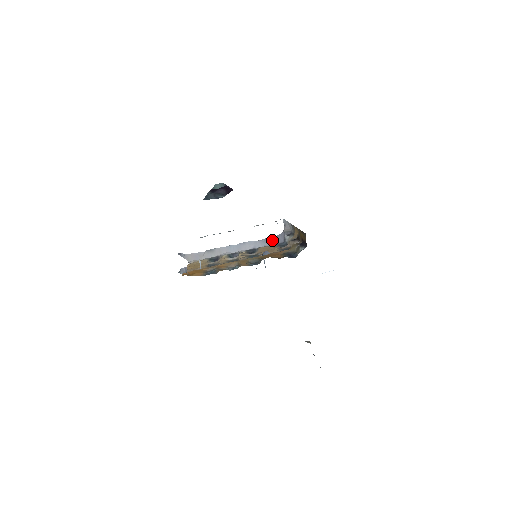
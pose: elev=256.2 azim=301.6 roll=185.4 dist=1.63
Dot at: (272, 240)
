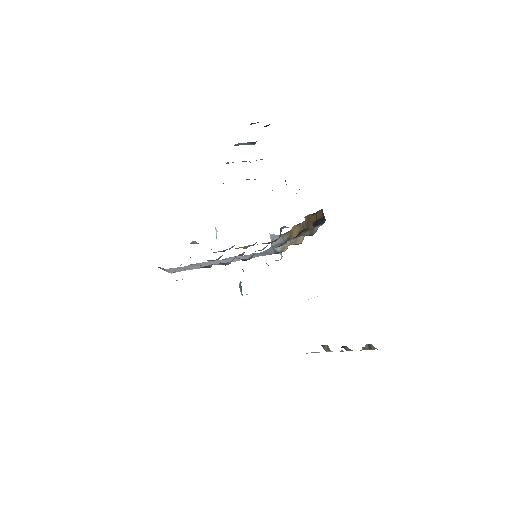
Dot at: (261, 253)
